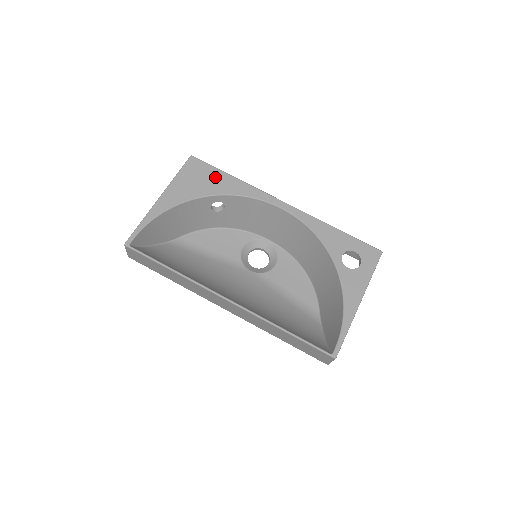
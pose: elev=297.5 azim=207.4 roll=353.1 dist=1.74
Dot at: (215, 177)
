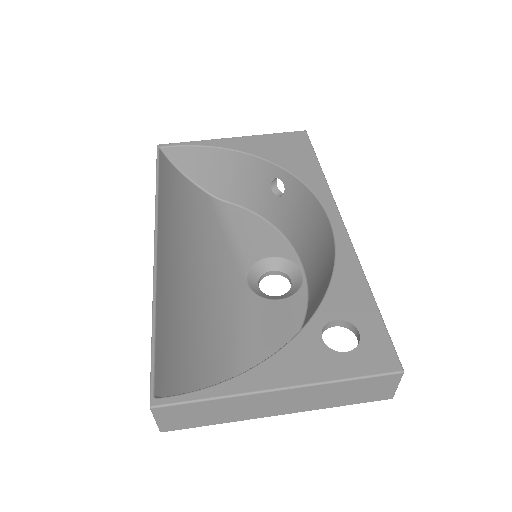
Dot at: (302, 155)
